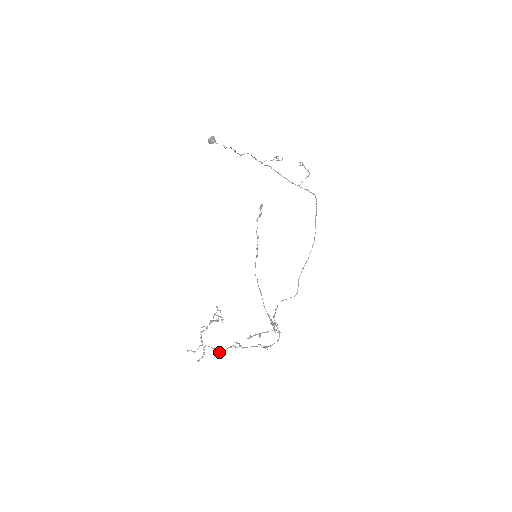
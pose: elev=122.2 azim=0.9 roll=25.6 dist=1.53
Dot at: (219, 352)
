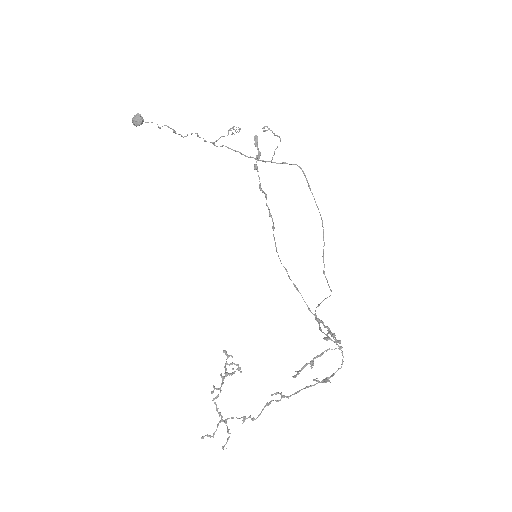
Dot at: (252, 420)
